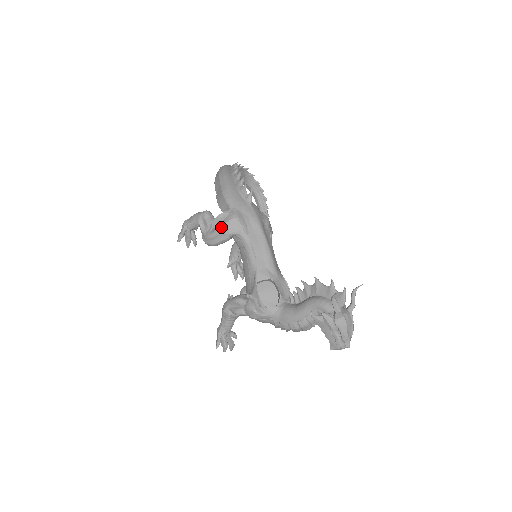
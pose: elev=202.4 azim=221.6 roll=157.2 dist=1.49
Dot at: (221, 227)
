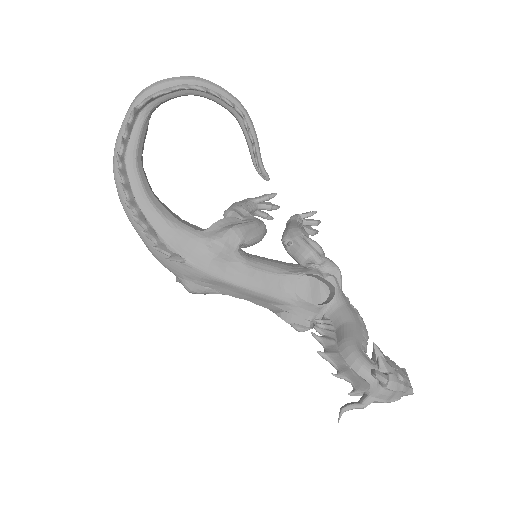
Dot at: occluded
